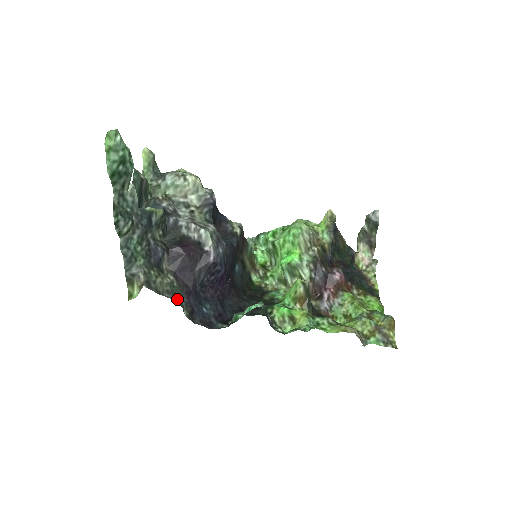
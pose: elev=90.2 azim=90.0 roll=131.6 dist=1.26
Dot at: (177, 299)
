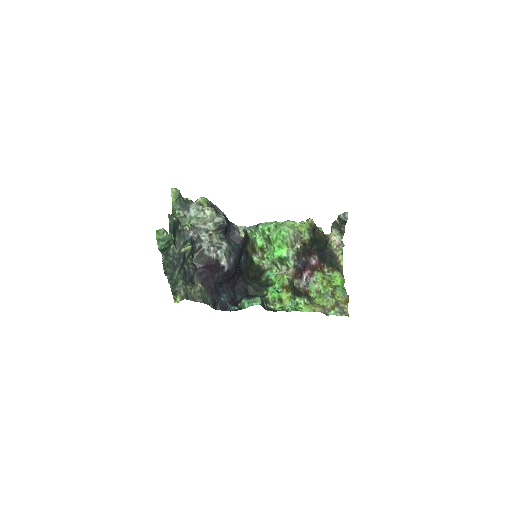
Dot at: (205, 300)
